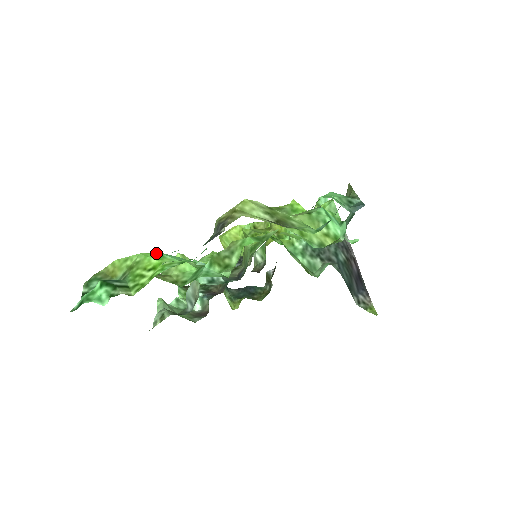
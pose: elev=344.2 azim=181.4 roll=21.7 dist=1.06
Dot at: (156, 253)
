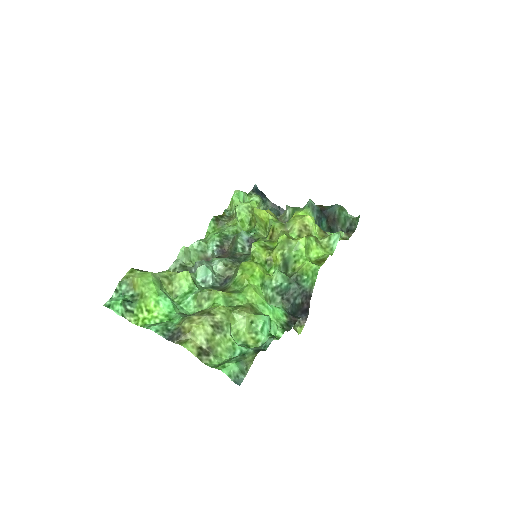
Dot at: (157, 297)
